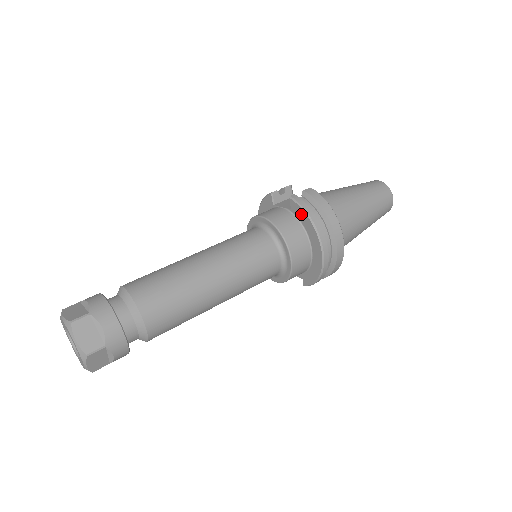
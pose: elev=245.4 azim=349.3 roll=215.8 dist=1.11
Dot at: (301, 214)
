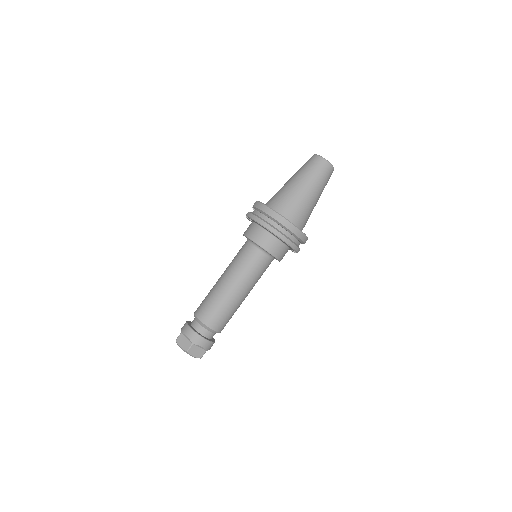
Dot at: (254, 221)
